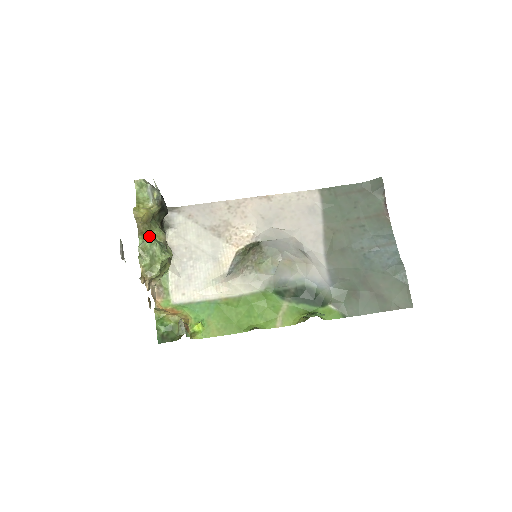
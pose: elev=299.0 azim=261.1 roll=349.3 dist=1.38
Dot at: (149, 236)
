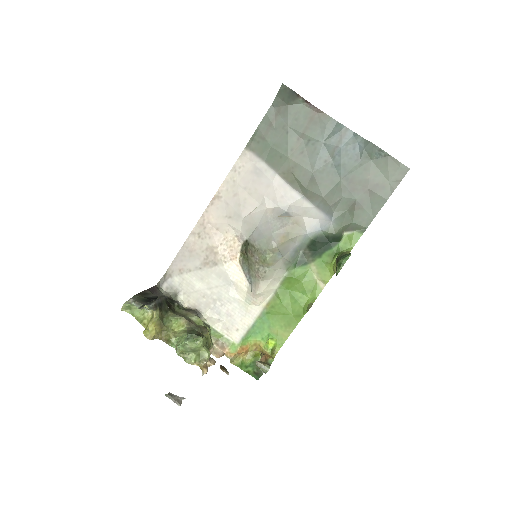
Dot at: (175, 338)
